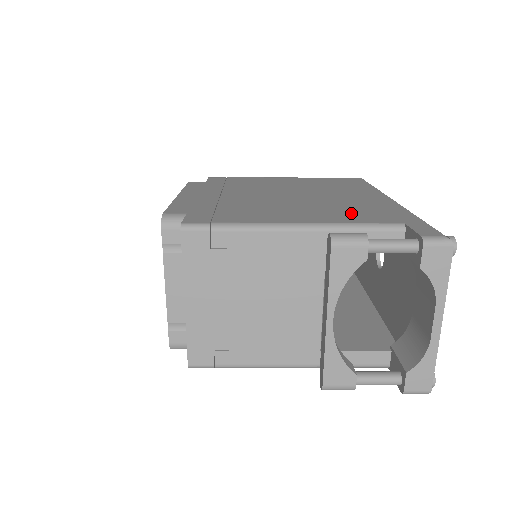
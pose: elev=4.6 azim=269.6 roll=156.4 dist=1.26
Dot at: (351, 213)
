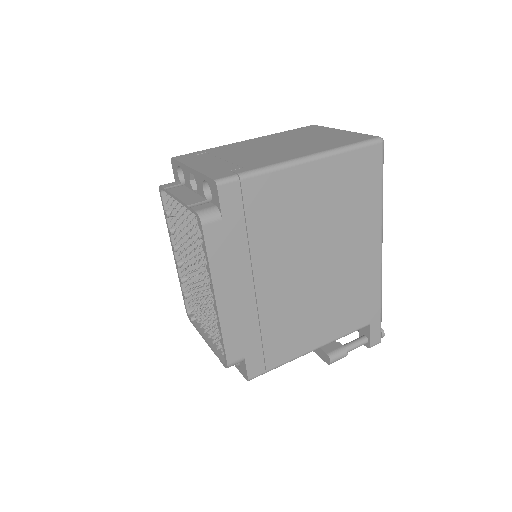
Dot at: (348, 313)
